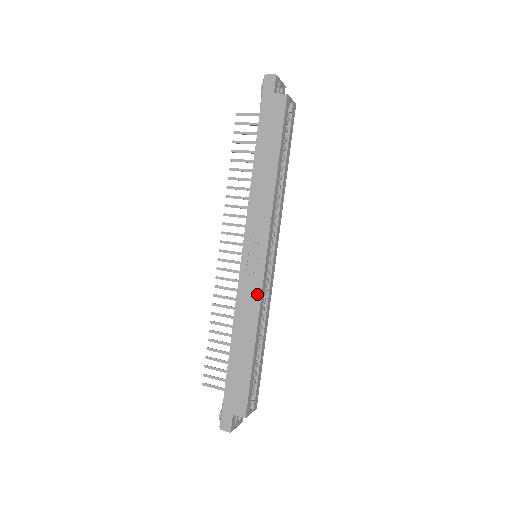
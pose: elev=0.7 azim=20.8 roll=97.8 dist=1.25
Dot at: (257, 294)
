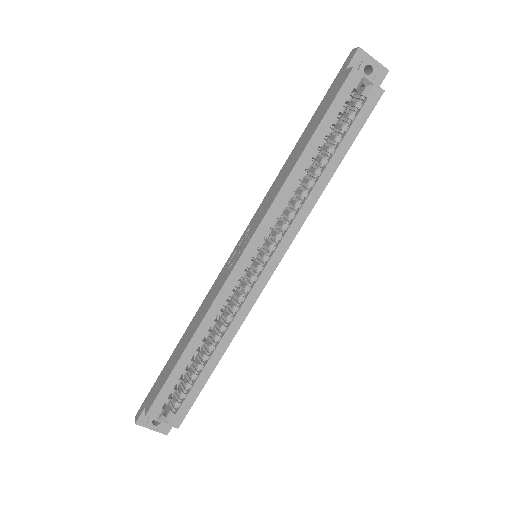
Dot at: (219, 289)
